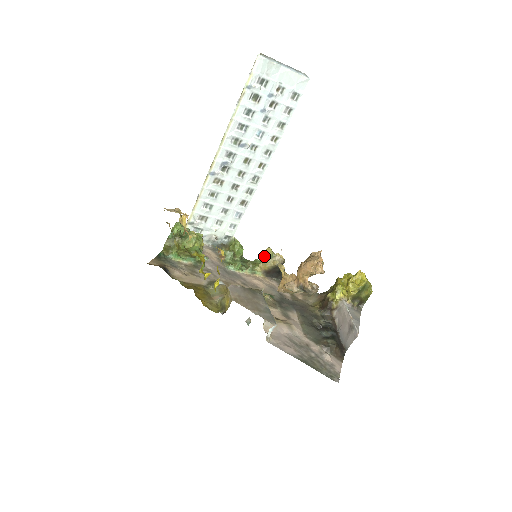
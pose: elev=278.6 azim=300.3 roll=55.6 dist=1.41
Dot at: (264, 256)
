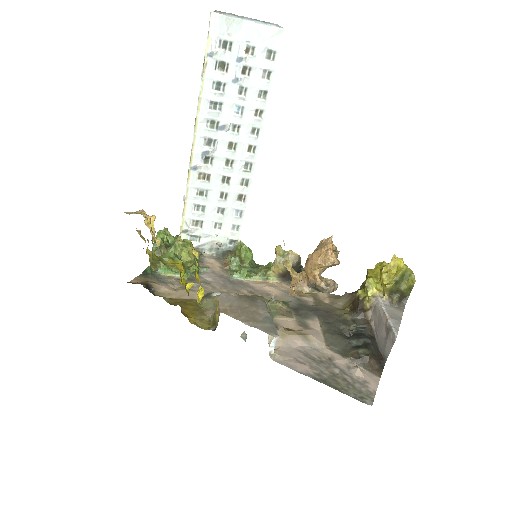
Dot at: occluded
